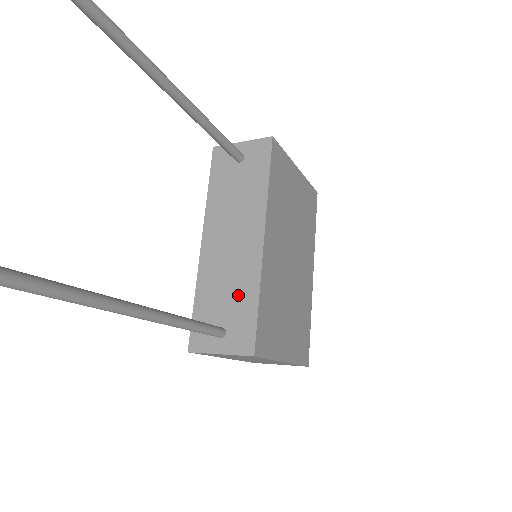
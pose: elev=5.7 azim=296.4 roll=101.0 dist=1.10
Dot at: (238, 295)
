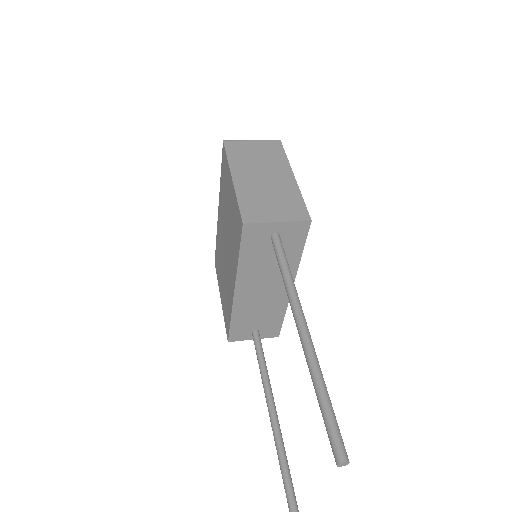
Dot at: (269, 316)
